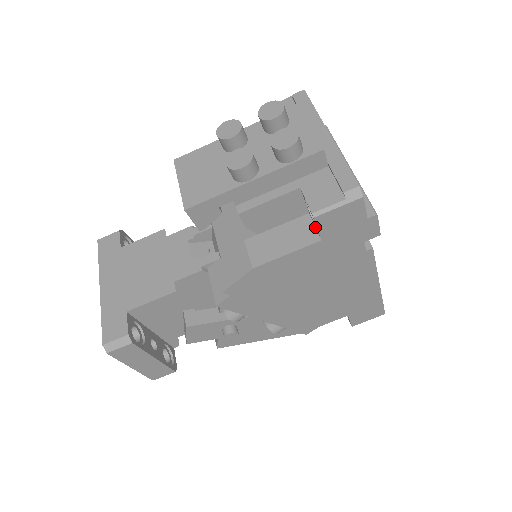
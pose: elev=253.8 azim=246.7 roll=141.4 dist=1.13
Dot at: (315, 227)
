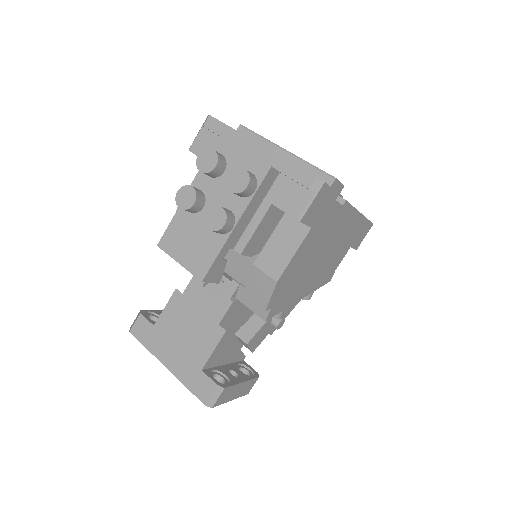
Dot at: occluded
